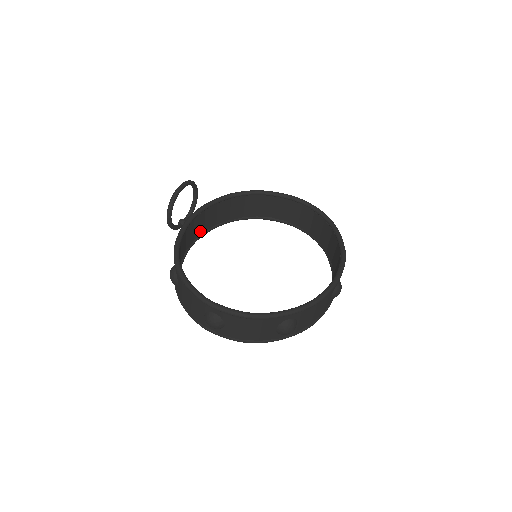
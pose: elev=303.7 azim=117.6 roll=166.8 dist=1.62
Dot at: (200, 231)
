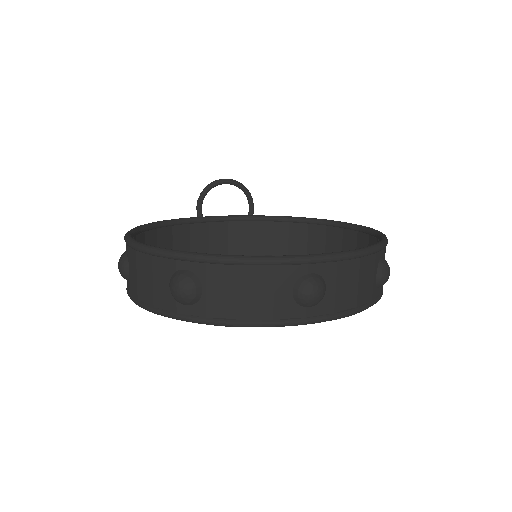
Dot at: (240, 249)
